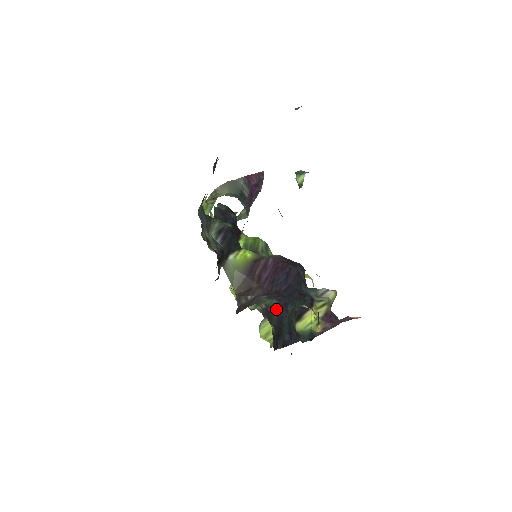
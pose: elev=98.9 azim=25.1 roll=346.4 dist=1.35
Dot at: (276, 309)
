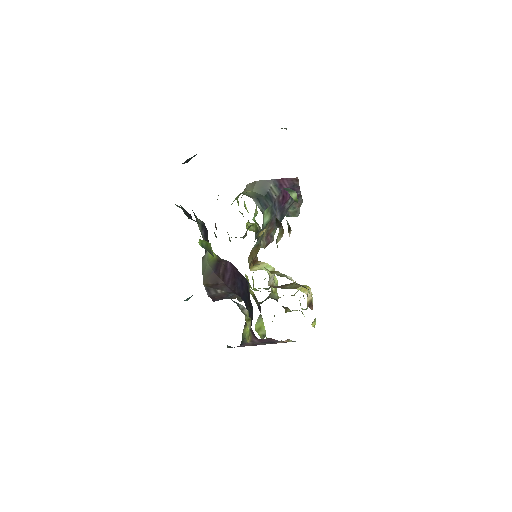
Dot at: occluded
